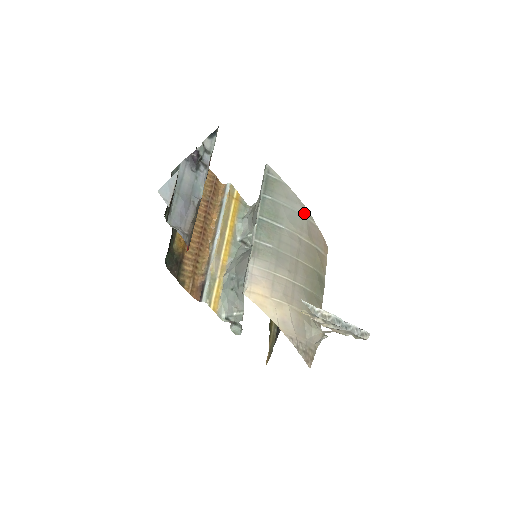
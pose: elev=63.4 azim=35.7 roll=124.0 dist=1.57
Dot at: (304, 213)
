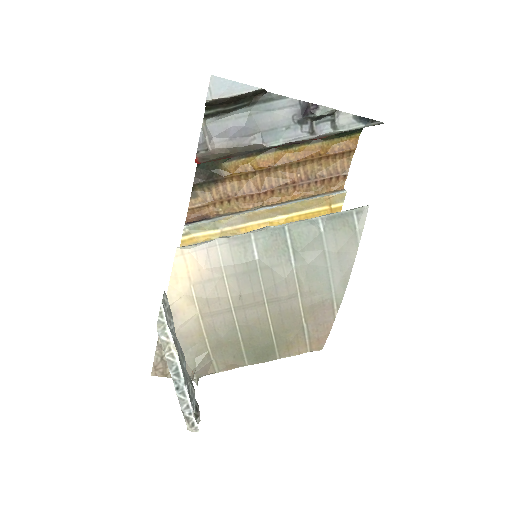
Dot at: (336, 288)
